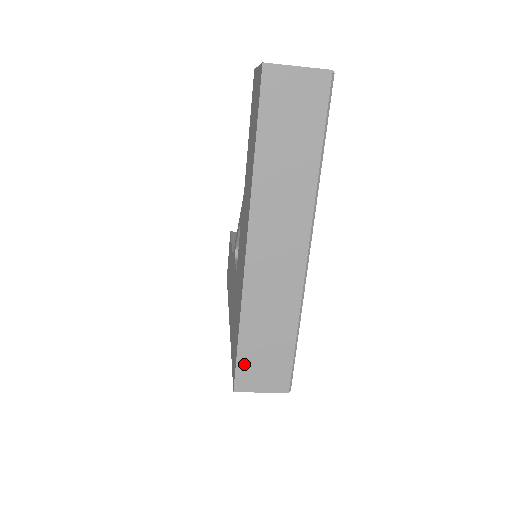
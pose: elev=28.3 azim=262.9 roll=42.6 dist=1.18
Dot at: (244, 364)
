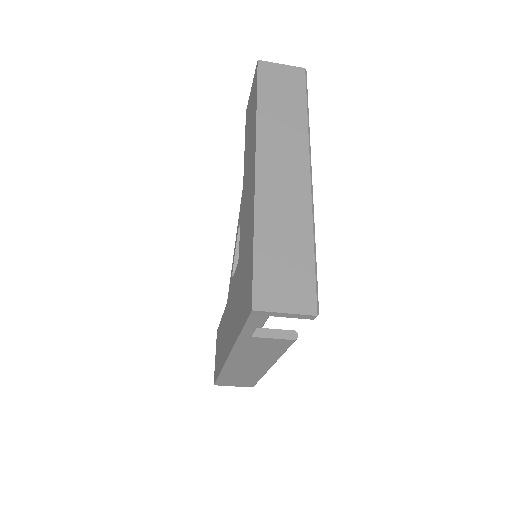
Dot at: (262, 276)
